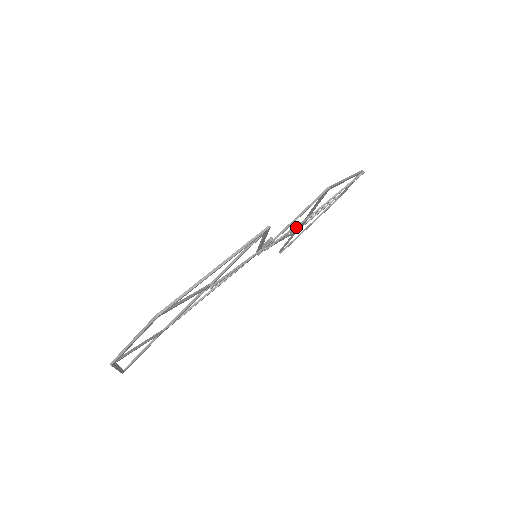
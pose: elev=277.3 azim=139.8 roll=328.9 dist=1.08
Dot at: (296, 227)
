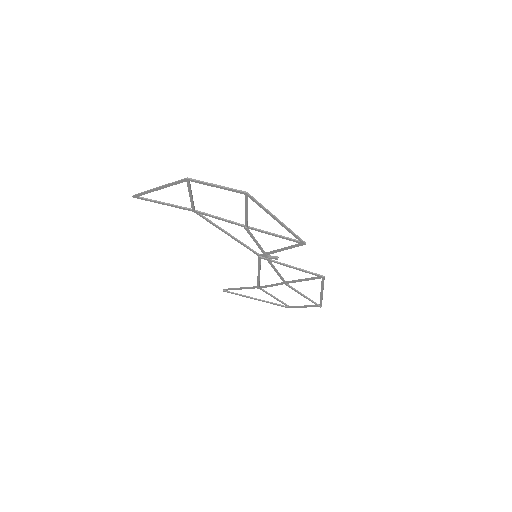
Dot at: (280, 275)
